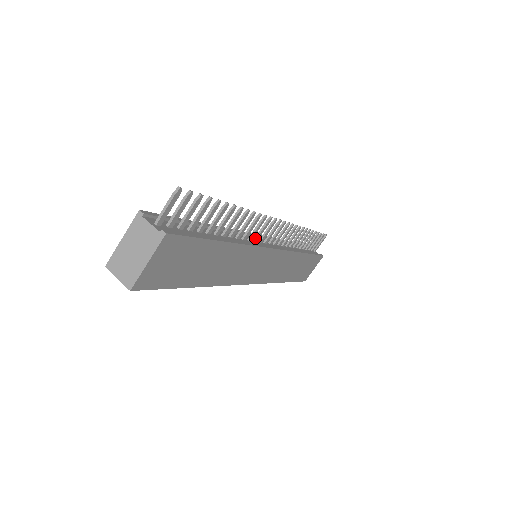
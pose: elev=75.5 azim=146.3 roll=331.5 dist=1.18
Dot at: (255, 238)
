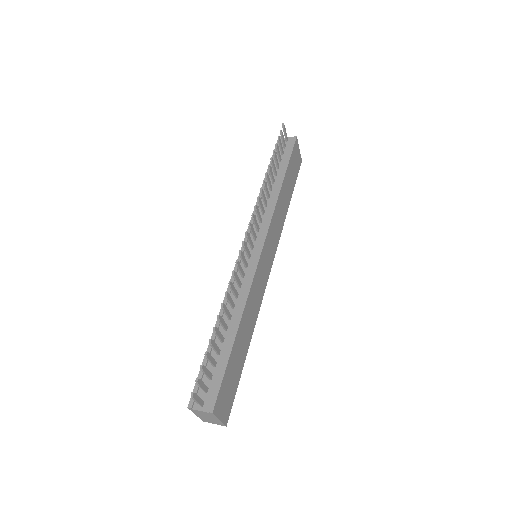
Dot at: (245, 267)
